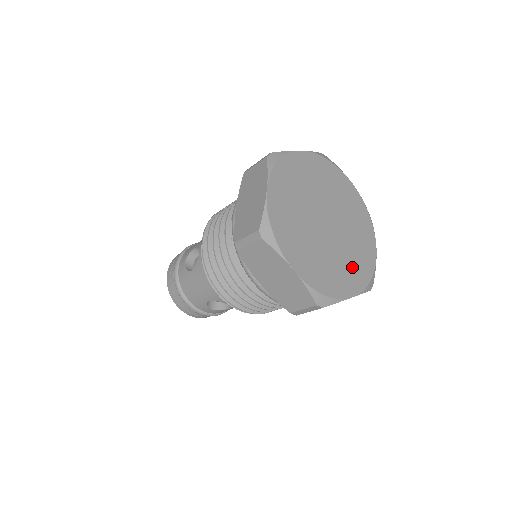
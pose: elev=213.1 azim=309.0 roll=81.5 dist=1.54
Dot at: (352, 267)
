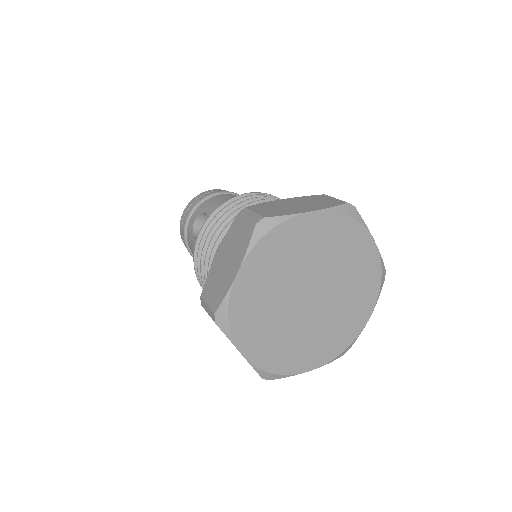
Dot at: (324, 341)
